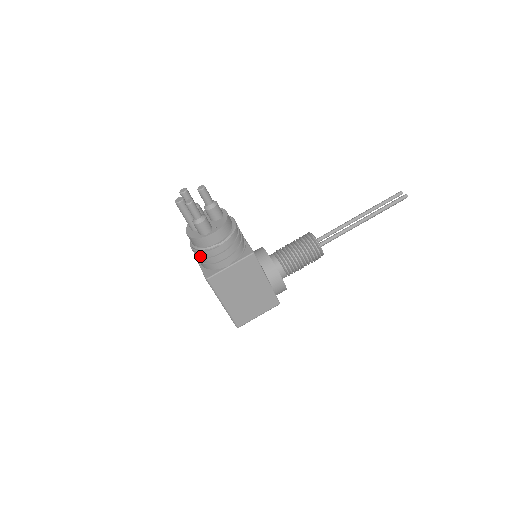
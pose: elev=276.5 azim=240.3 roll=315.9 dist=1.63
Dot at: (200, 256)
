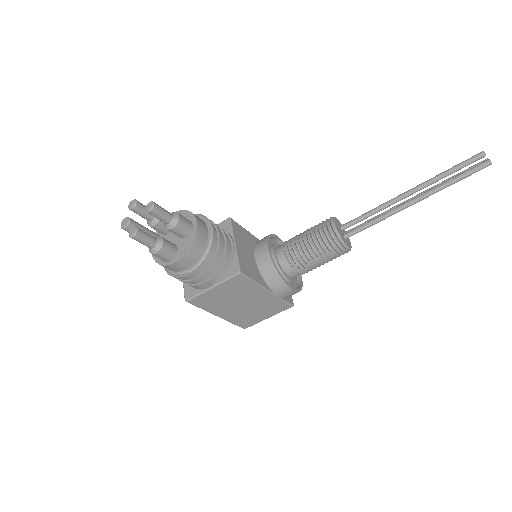
Dot at: occluded
